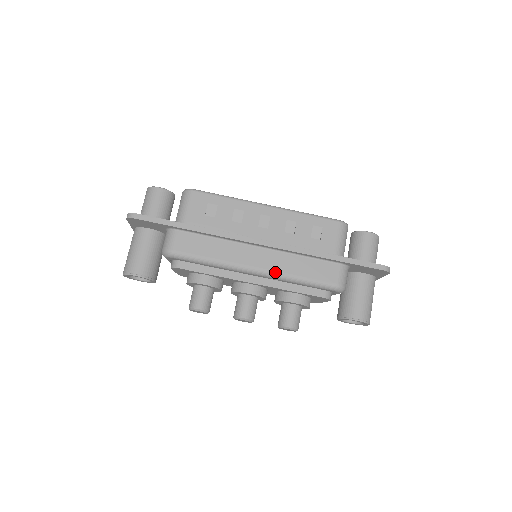
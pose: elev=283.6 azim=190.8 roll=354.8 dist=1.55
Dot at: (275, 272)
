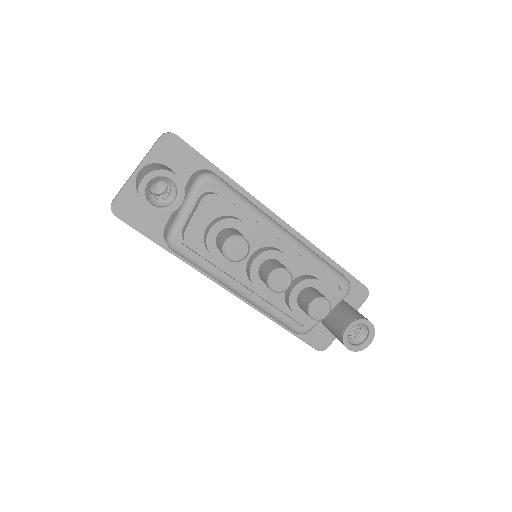
Dot at: occluded
